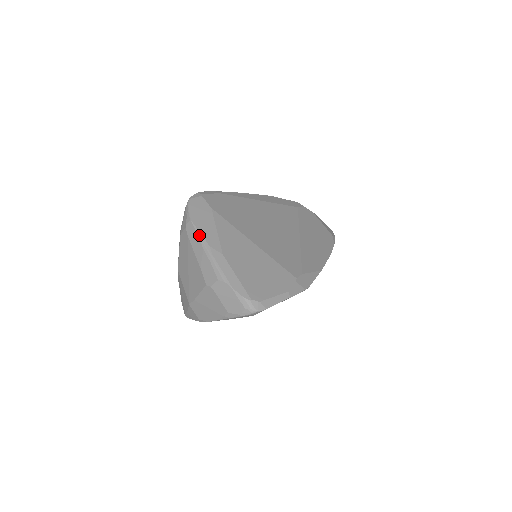
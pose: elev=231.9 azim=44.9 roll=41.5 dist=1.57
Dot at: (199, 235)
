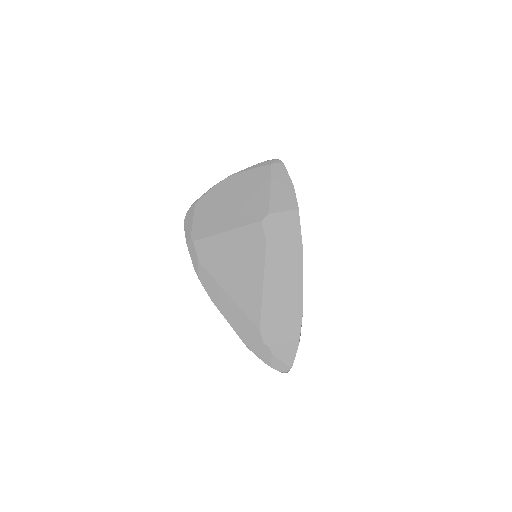
Dot at: occluded
